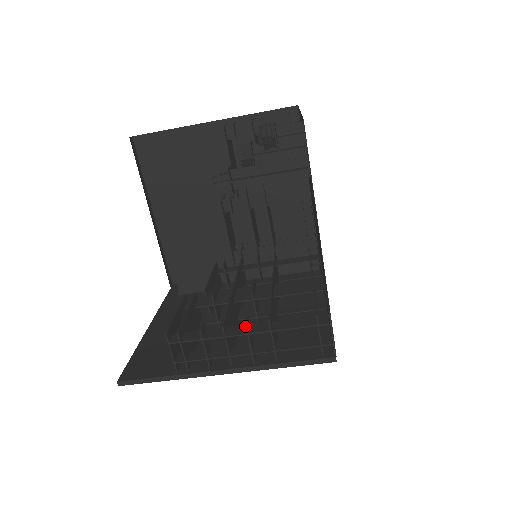
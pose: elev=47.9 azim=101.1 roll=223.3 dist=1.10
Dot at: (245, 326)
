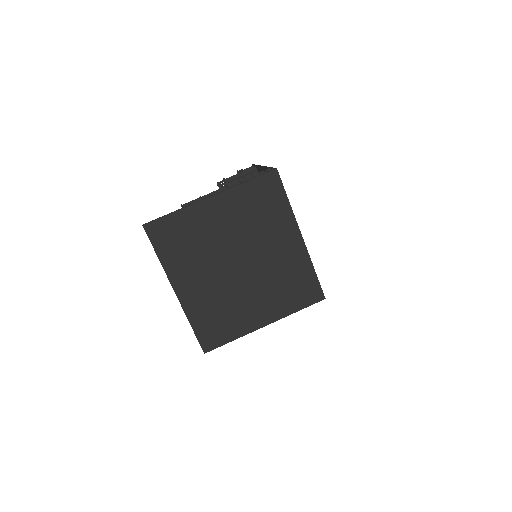
Dot at: occluded
